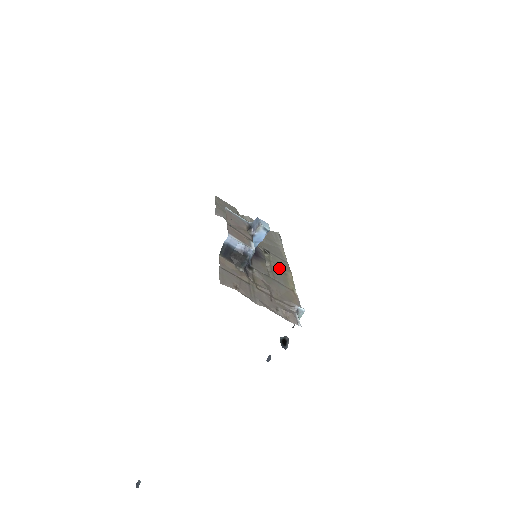
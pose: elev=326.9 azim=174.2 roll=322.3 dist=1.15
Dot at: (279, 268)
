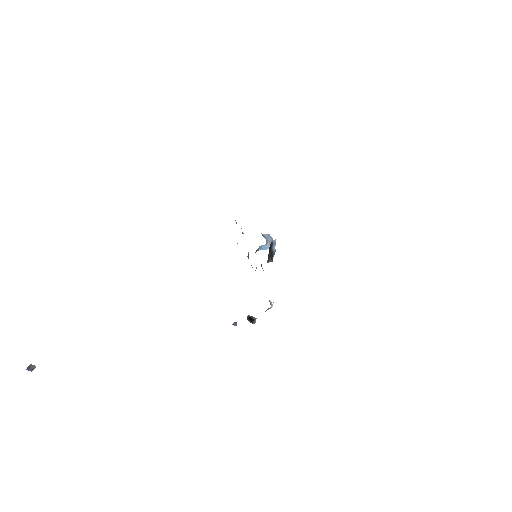
Dot at: occluded
